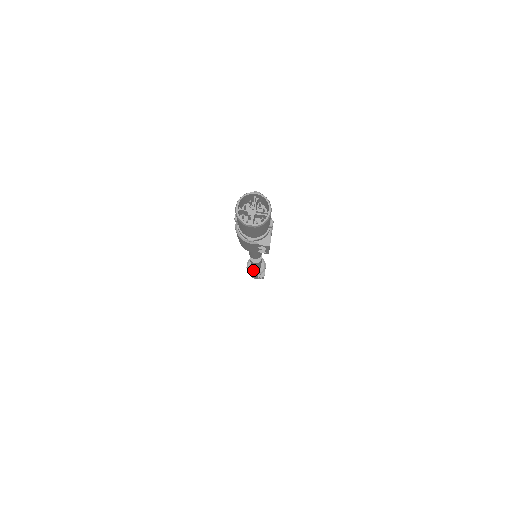
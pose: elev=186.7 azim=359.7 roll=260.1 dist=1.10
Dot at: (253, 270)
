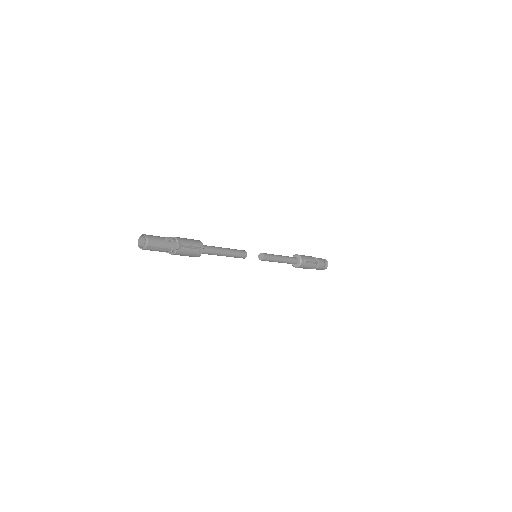
Dot at: (296, 265)
